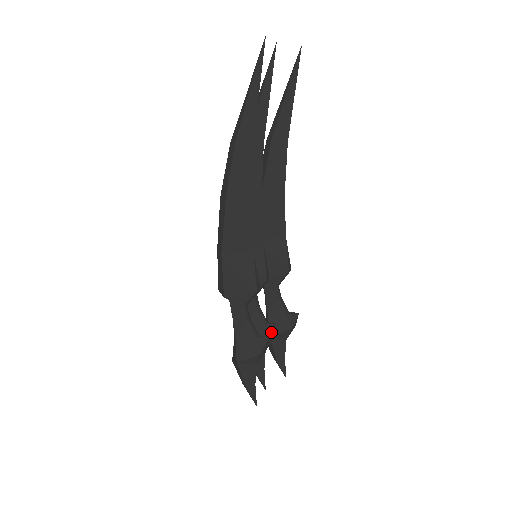
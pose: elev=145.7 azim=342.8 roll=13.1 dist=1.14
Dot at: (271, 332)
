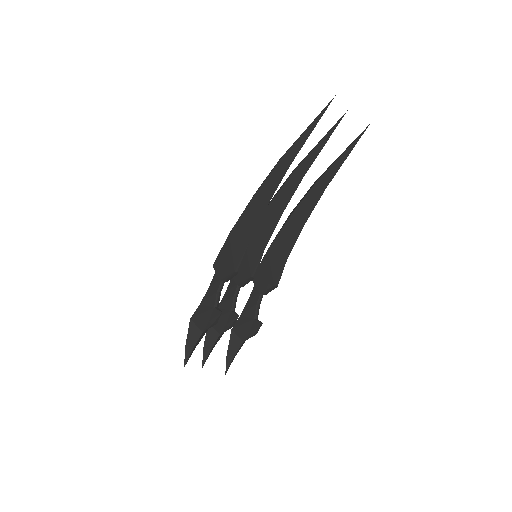
Dot at: (231, 319)
